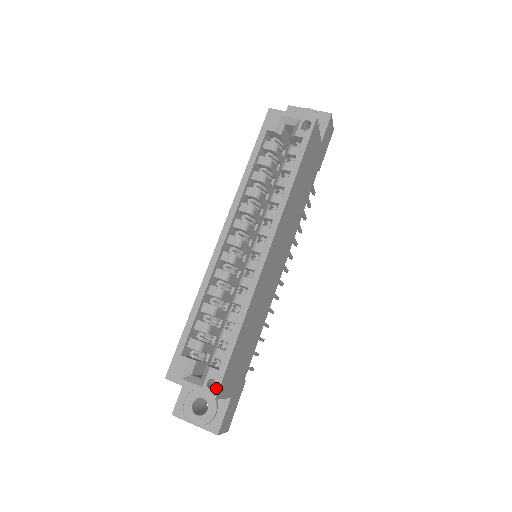
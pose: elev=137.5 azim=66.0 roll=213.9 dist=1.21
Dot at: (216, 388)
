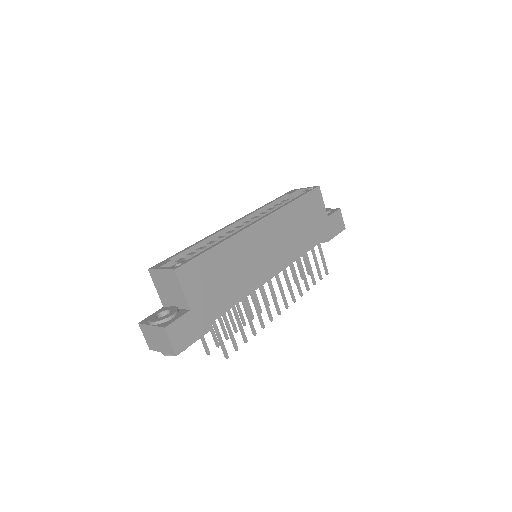
Dot at: (179, 265)
